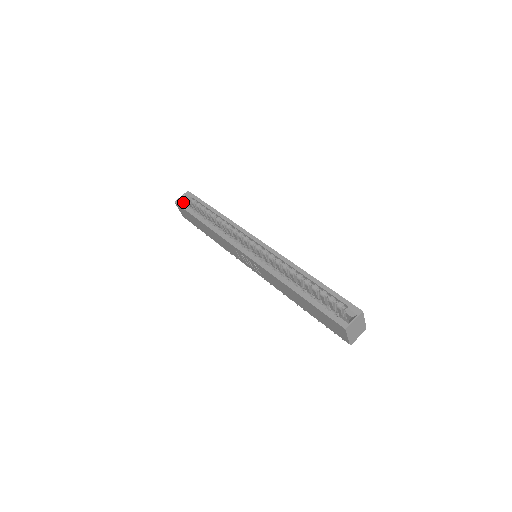
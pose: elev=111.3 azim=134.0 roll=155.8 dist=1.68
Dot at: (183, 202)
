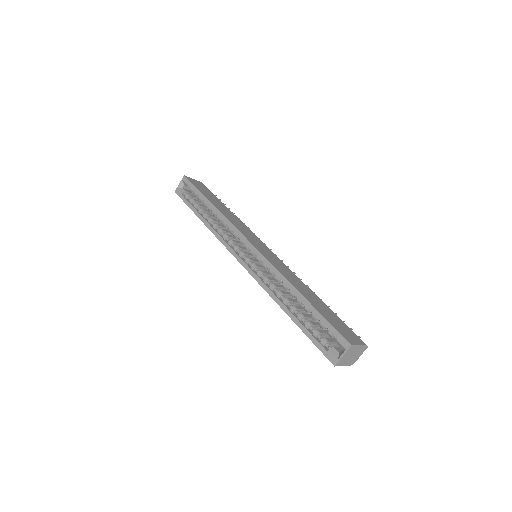
Dot at: (182, 191)
